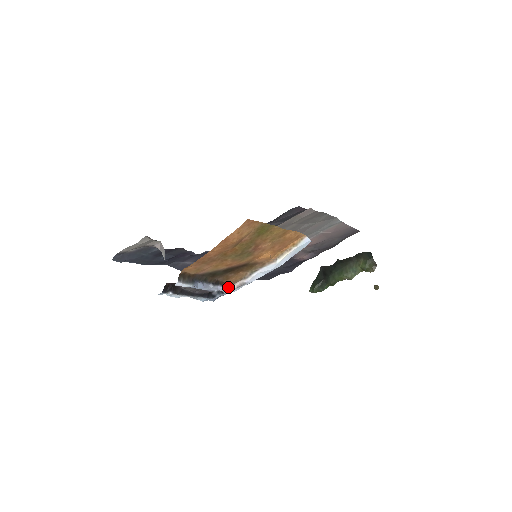
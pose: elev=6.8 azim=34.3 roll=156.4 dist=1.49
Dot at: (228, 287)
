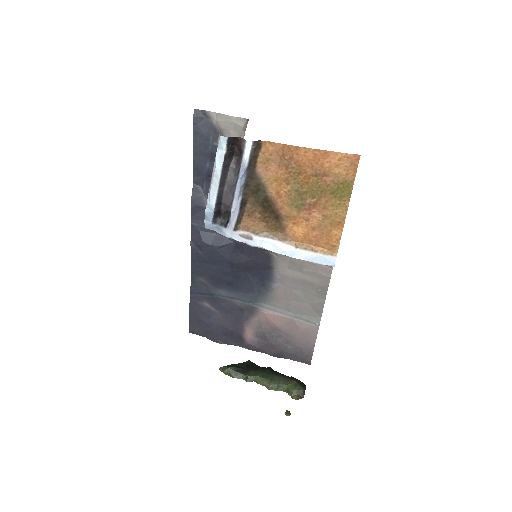
Dot at: (237, 226)
